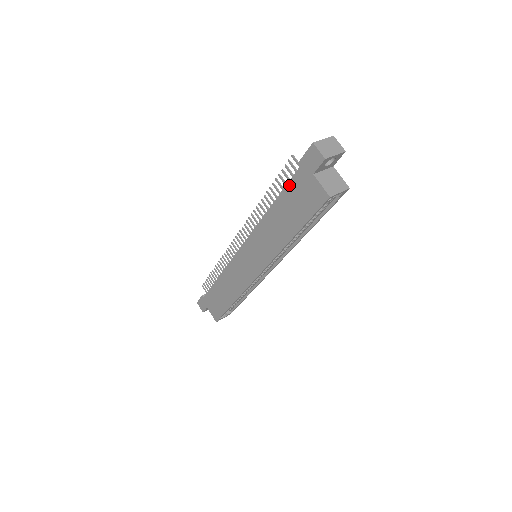
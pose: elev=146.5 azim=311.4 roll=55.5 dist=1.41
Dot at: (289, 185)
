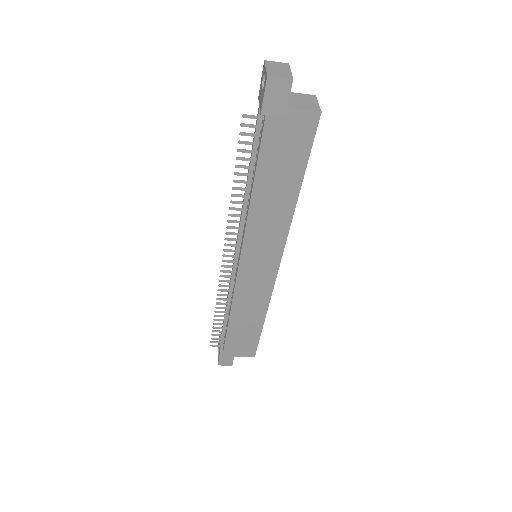
Dot at: (263, 146)
